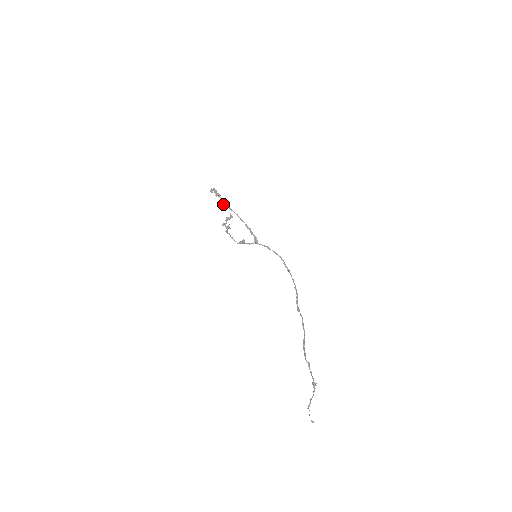
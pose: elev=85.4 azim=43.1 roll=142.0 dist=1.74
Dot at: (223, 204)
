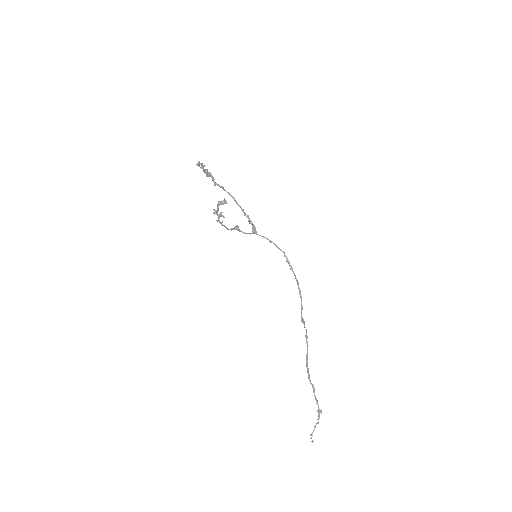
Dot at: (214, 184)
